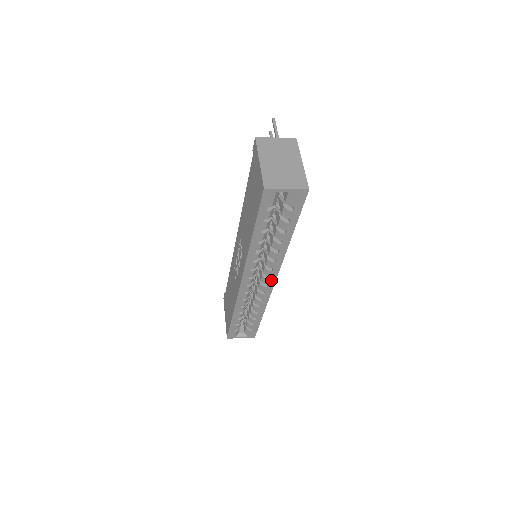
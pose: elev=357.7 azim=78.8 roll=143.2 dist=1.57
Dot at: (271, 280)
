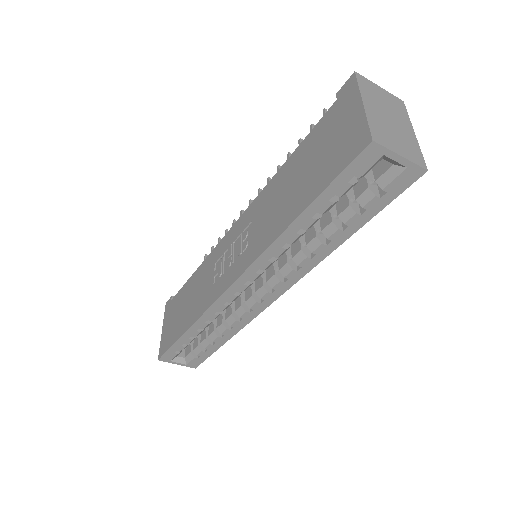
Dot at: (272, 295)
